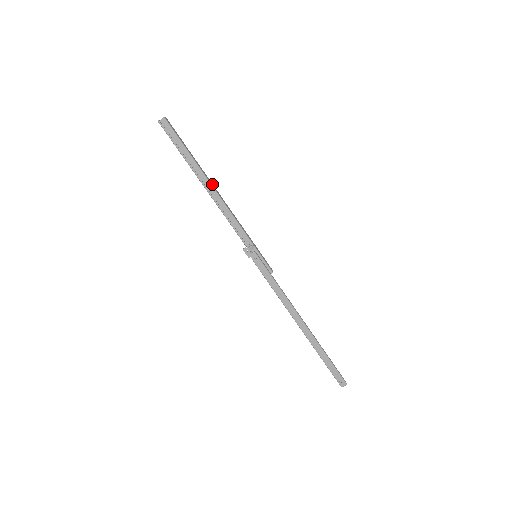
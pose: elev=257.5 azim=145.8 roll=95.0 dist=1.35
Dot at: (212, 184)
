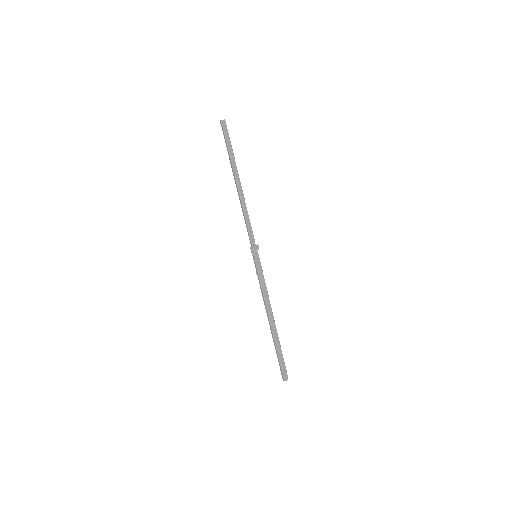
Dot at: (240, 187)
